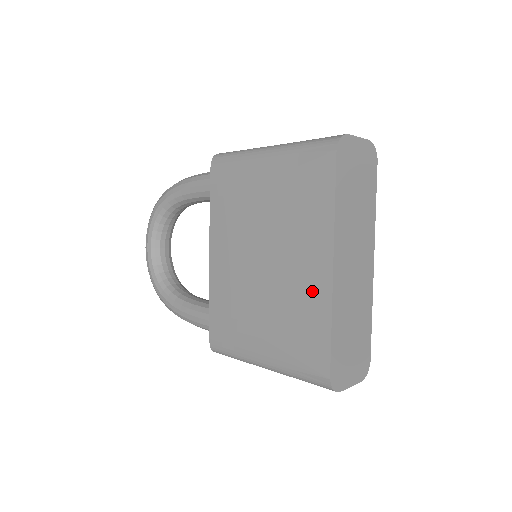
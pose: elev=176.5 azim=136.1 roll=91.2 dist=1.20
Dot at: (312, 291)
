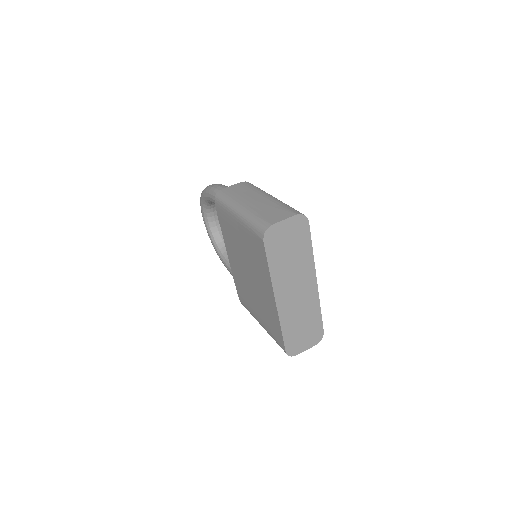
Dot at: (270, 307)
